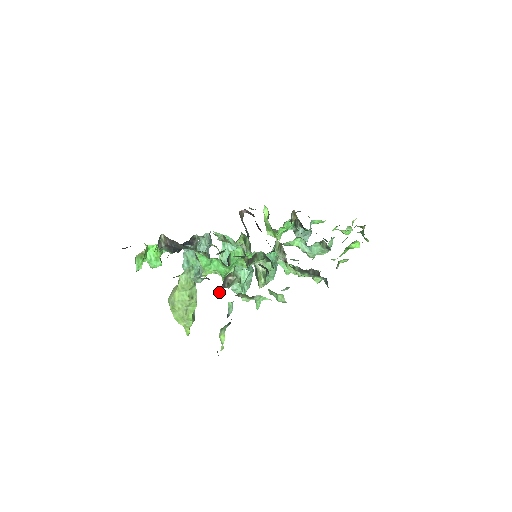
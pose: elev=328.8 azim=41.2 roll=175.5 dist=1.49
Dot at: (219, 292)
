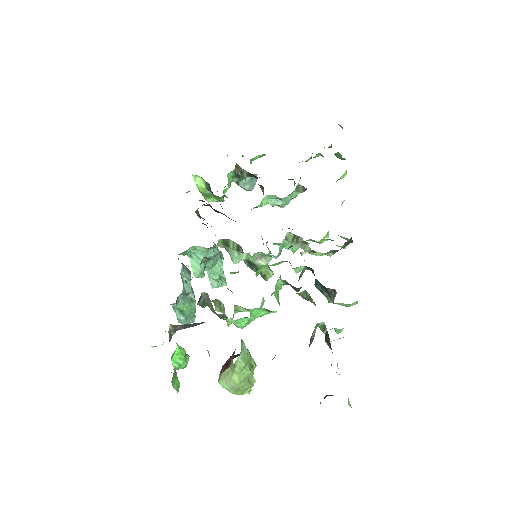
Dot at: occluded
